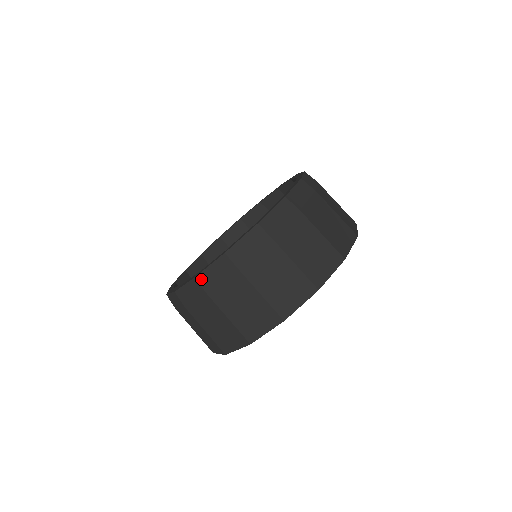
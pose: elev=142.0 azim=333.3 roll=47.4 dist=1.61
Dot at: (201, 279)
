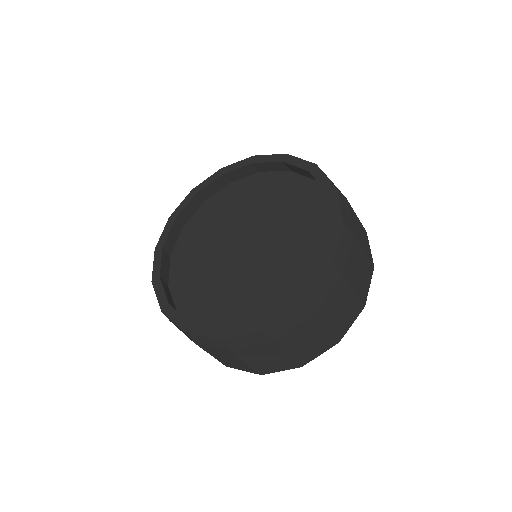
Dot at: (270, 330)
